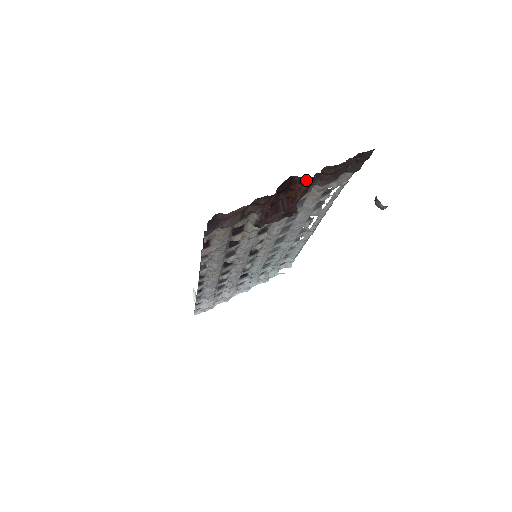
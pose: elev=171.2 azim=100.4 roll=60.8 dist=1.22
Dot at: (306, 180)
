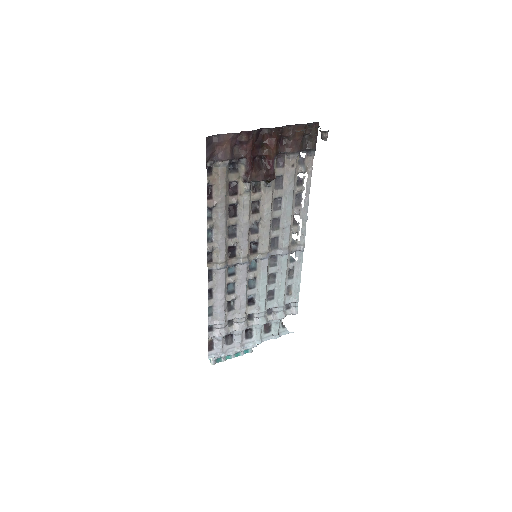
Dot at: (273, 131)
